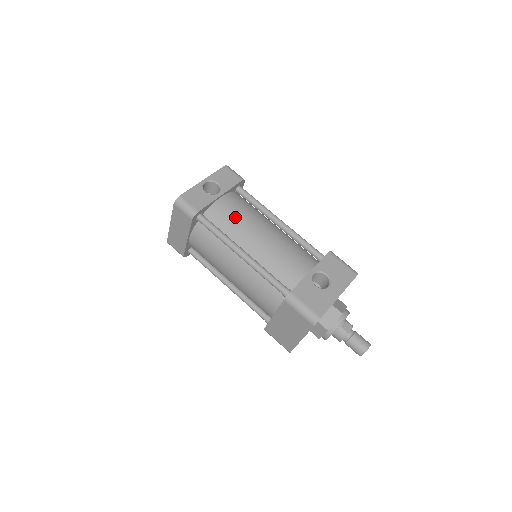
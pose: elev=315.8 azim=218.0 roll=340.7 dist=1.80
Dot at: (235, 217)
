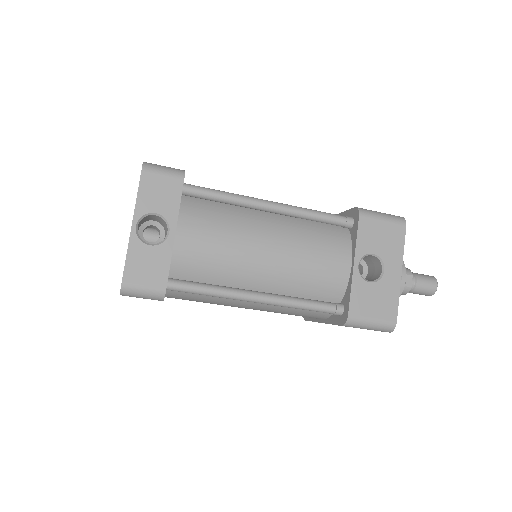
Dot at: (216, 253)
